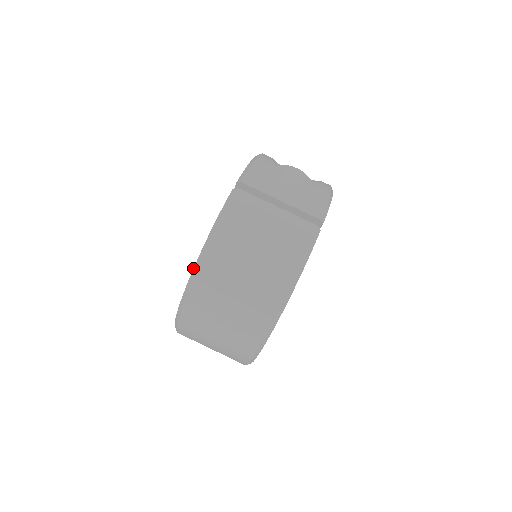
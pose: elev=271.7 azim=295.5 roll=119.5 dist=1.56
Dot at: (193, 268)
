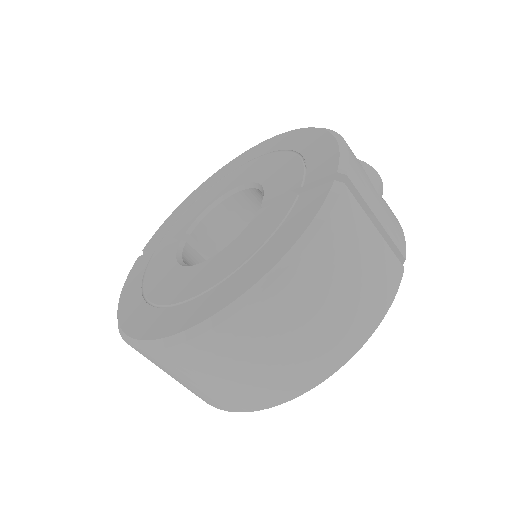
Dot at: (253, 284)
